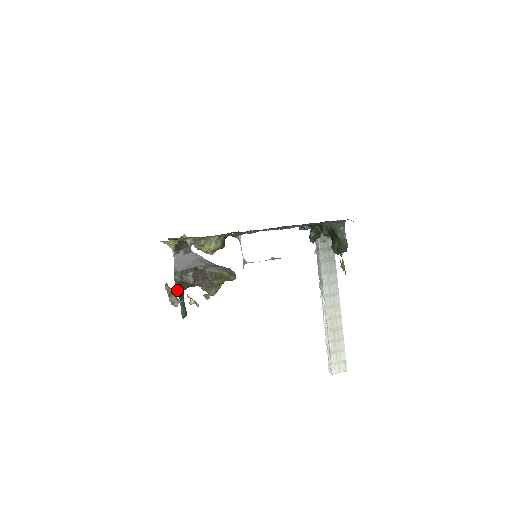
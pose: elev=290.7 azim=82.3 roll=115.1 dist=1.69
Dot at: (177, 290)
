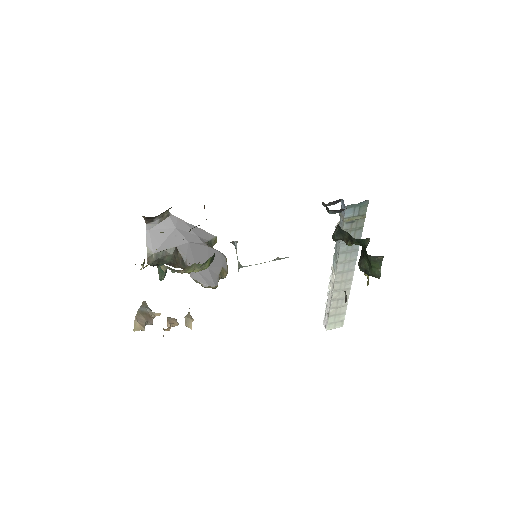
Dot at: (153, 266)
